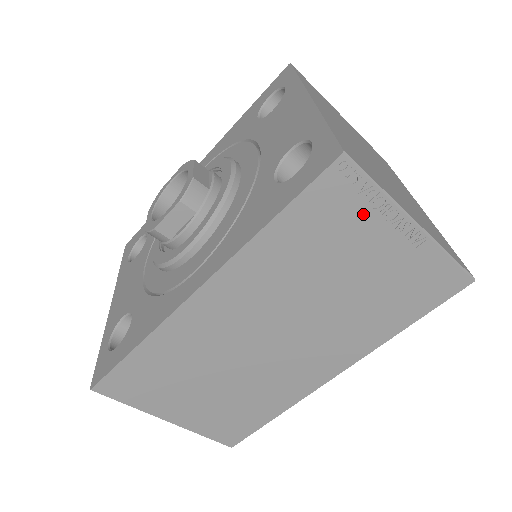
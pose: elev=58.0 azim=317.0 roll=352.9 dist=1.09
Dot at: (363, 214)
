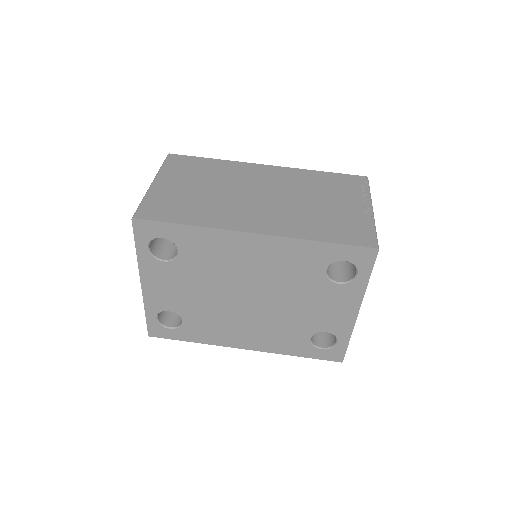
Dot at: (356, 192)
